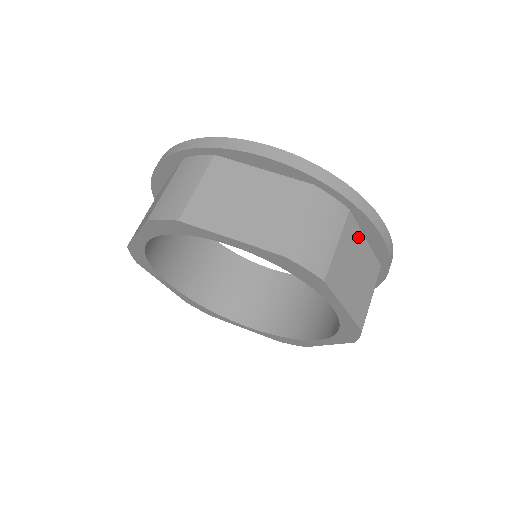
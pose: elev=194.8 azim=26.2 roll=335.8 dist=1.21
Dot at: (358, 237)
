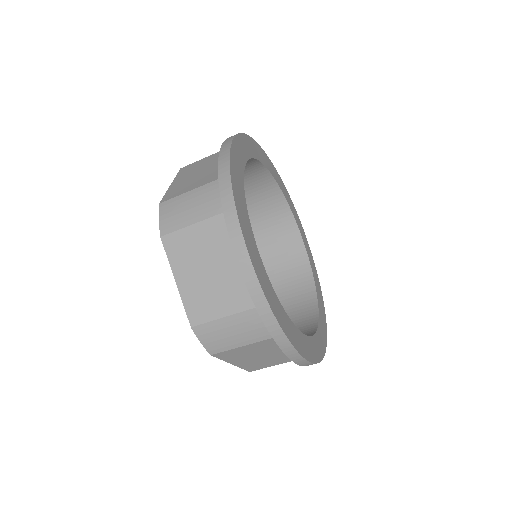
Dot at: (229, 244)
